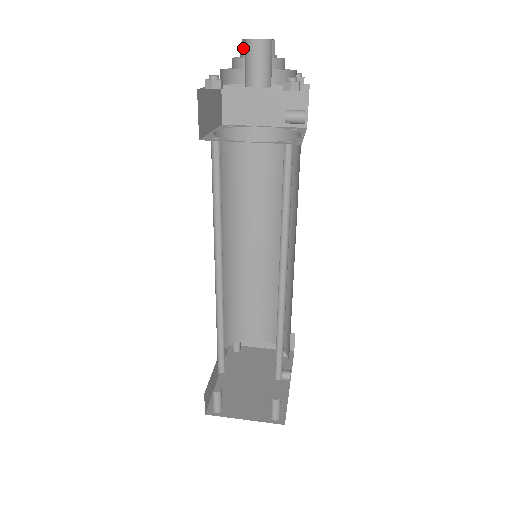
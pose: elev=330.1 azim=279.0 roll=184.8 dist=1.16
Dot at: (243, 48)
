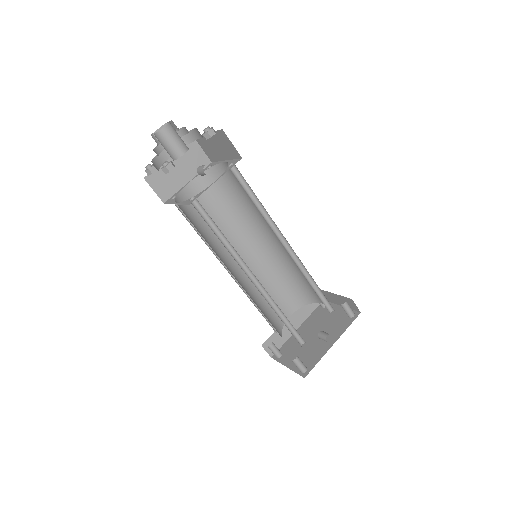
Dot at: occluded
